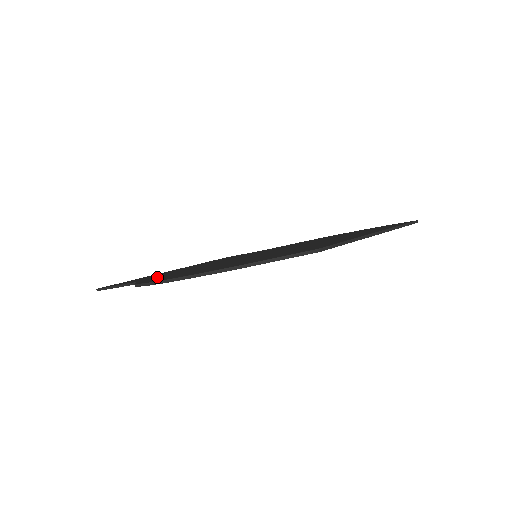
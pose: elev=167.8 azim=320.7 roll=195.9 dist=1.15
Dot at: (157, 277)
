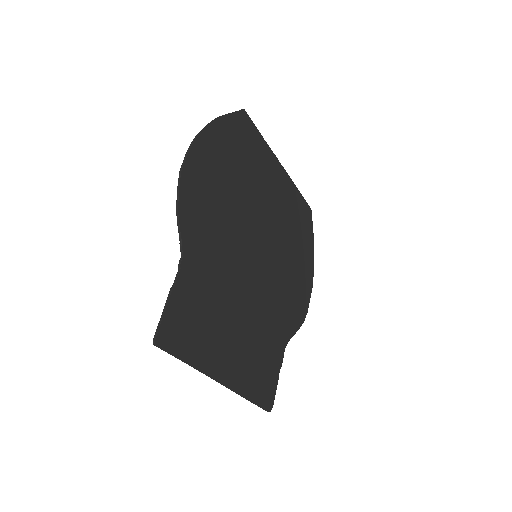
Dot at: (194, 246)
